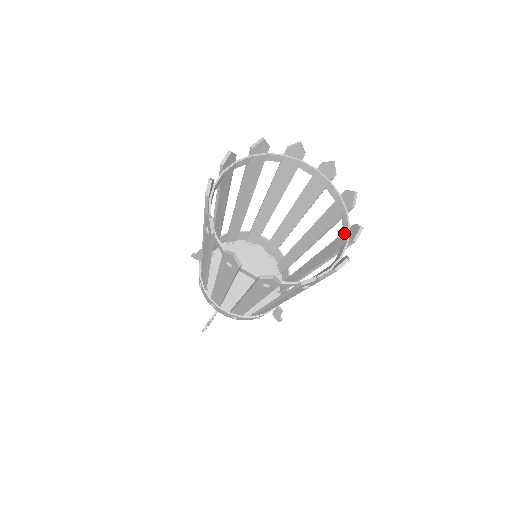
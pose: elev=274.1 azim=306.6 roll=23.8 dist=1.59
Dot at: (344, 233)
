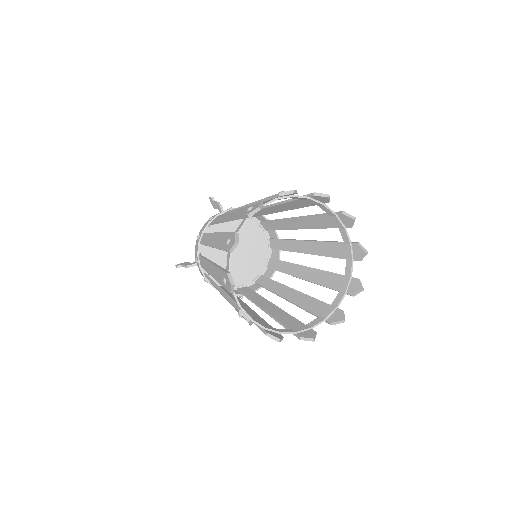
Dot at: (330, 308)
